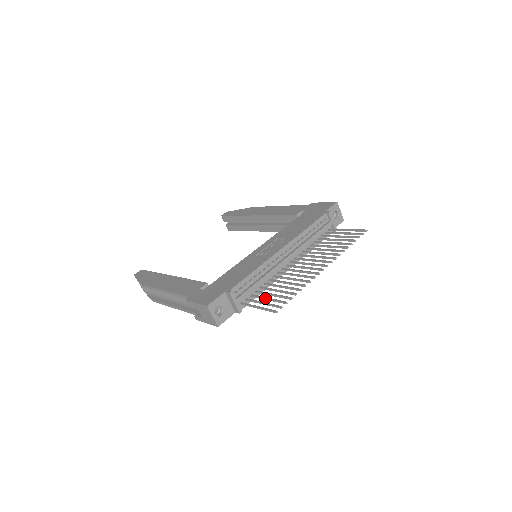
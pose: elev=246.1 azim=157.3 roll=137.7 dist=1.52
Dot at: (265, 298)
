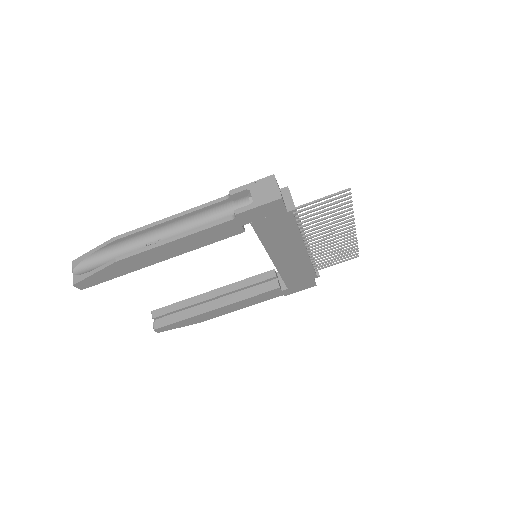
Dot at: (319, 207)
